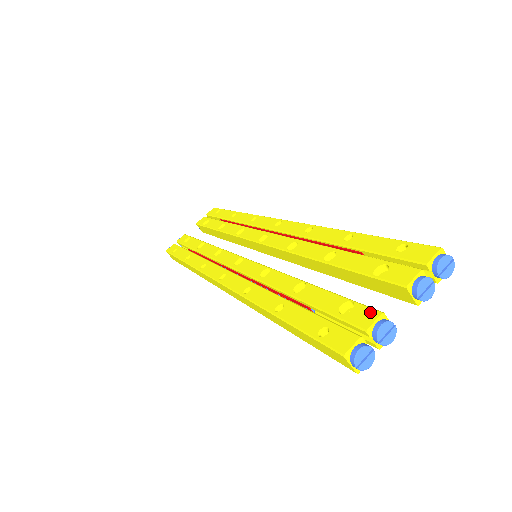
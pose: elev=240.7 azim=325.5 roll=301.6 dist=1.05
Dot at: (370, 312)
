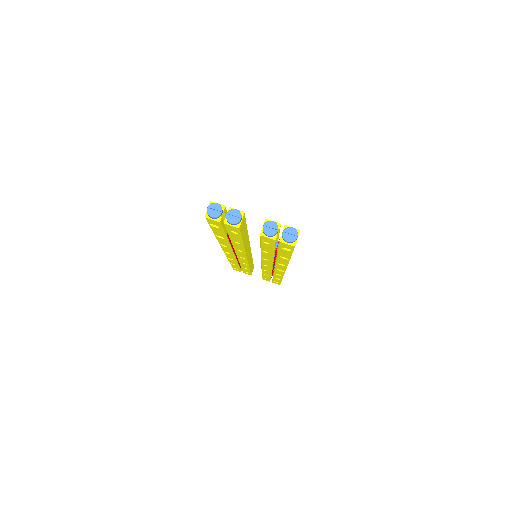
Dot at: occluded
